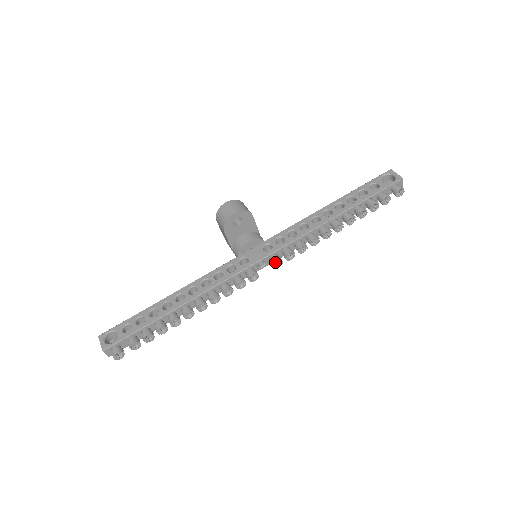
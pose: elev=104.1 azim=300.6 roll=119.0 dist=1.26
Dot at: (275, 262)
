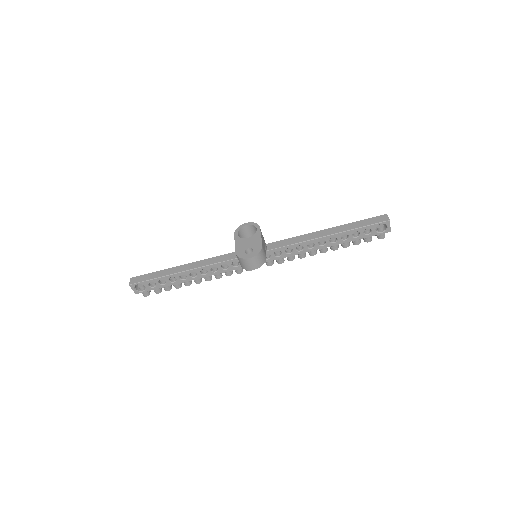
Dot at: occluded
